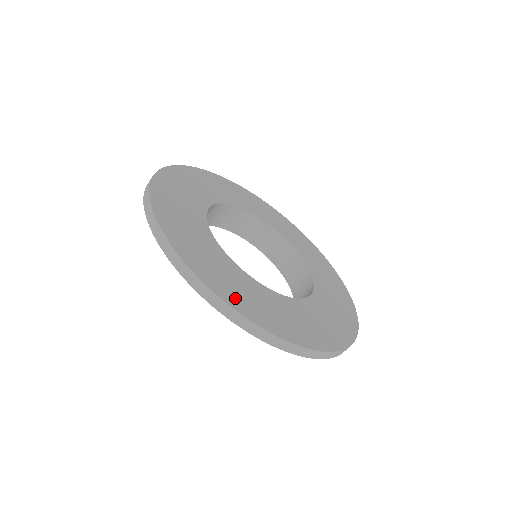
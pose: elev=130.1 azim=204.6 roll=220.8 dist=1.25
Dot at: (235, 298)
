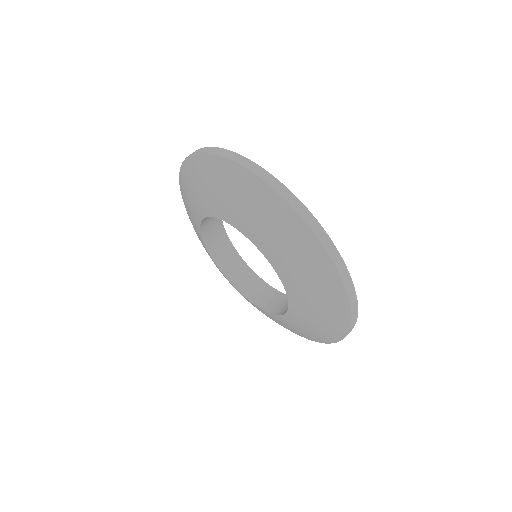
Dot at: occluded
